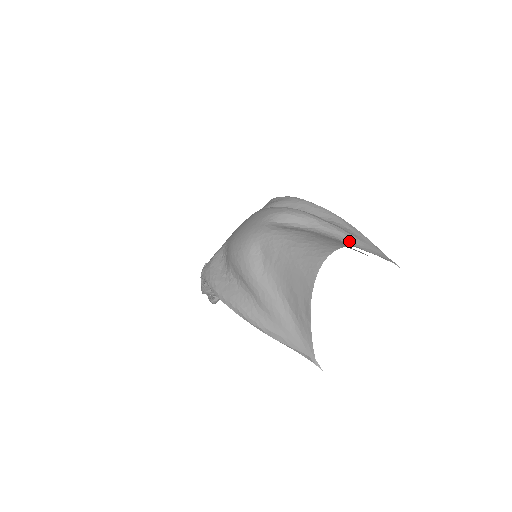
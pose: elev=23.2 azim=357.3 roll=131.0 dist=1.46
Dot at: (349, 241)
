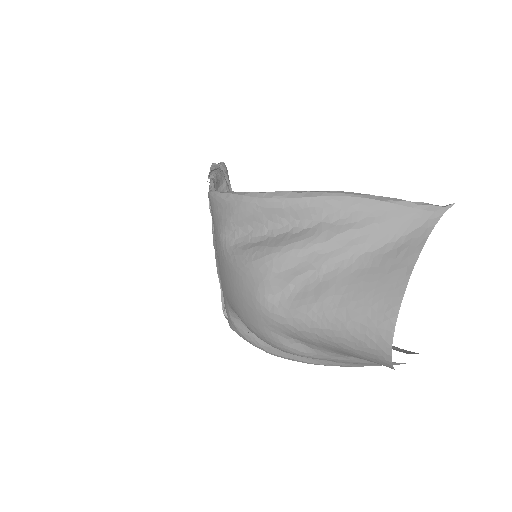
Dot at: (373, 242)
